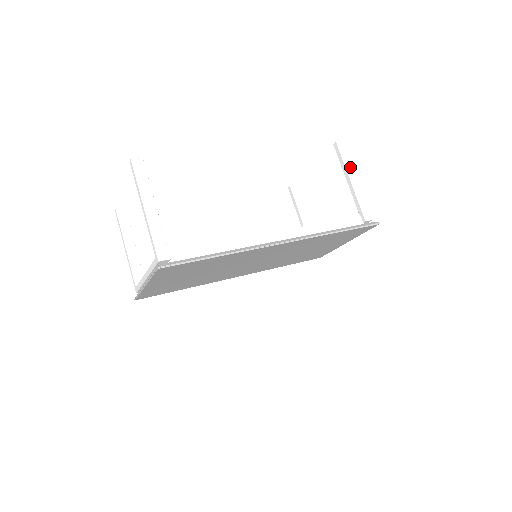
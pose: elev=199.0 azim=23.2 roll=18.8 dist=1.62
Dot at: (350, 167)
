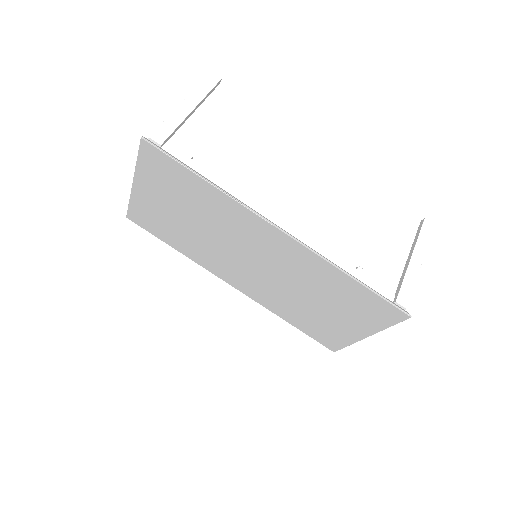
Dot at: (422, 247)
